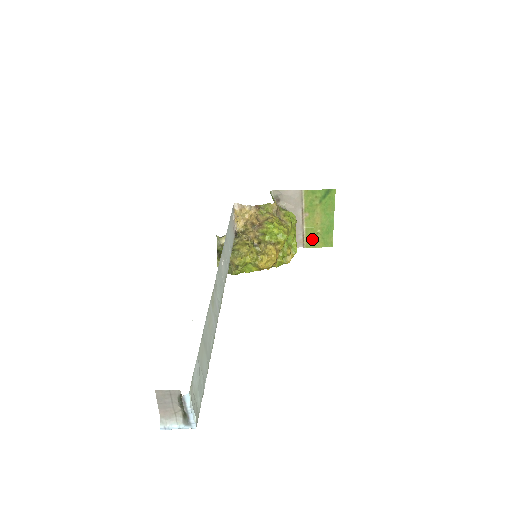
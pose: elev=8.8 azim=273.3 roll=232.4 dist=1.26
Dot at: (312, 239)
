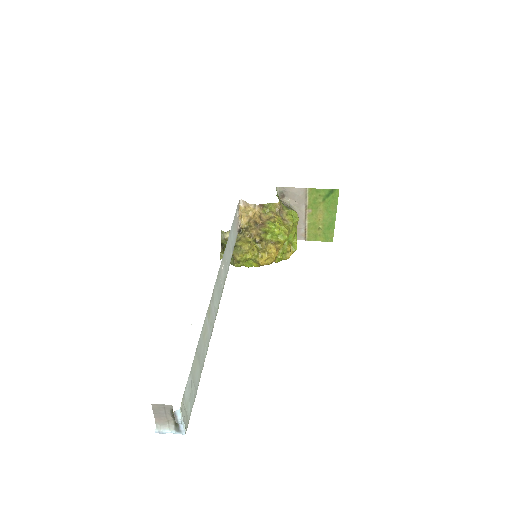
Dot at: (314, 233)
